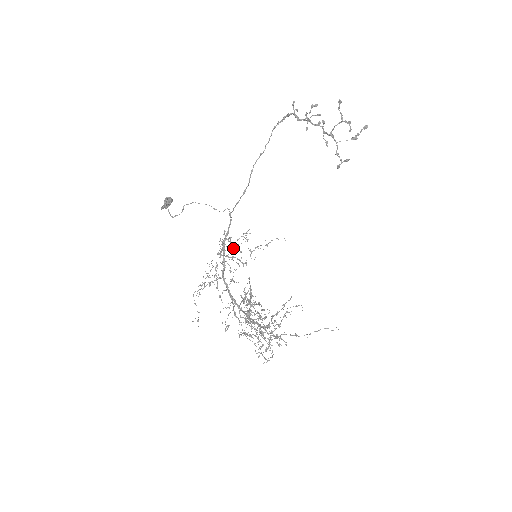
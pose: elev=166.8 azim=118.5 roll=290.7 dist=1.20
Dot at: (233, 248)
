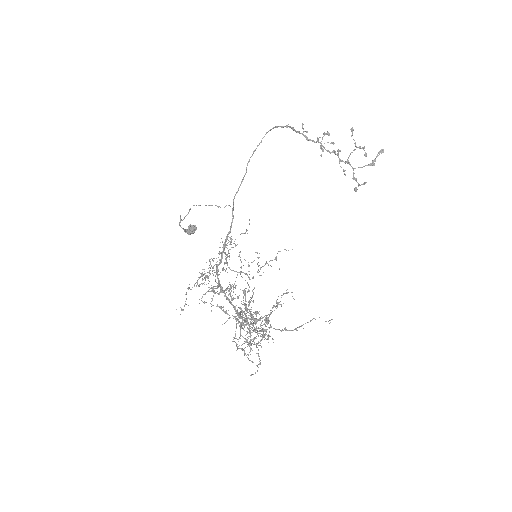
Dot at: occluded
